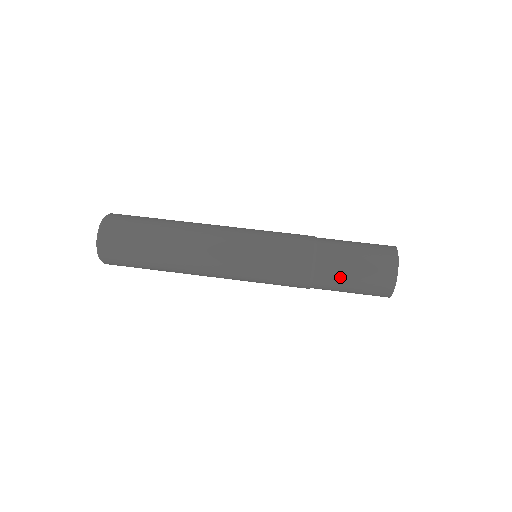
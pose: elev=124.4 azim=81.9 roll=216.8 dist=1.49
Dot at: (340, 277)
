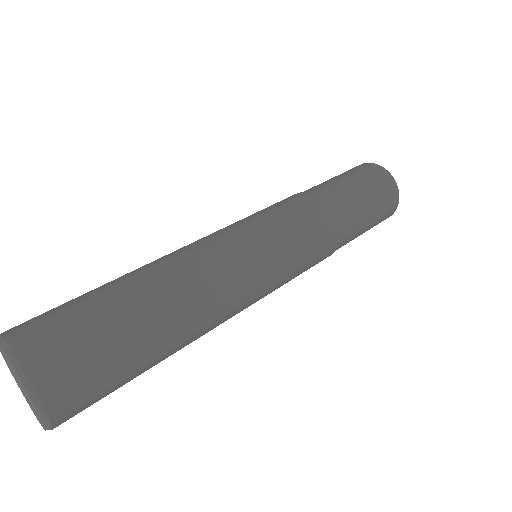
Dot at: (360, 212)
